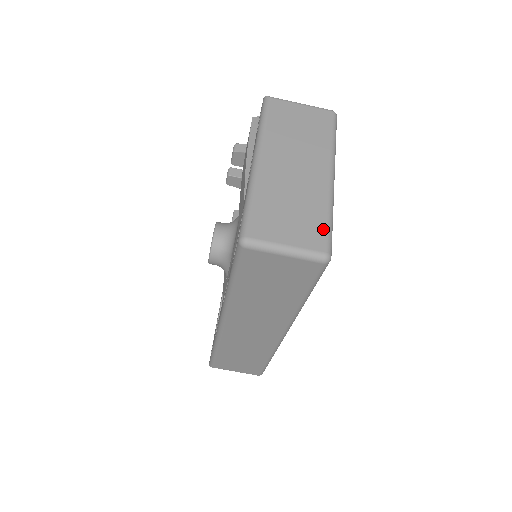
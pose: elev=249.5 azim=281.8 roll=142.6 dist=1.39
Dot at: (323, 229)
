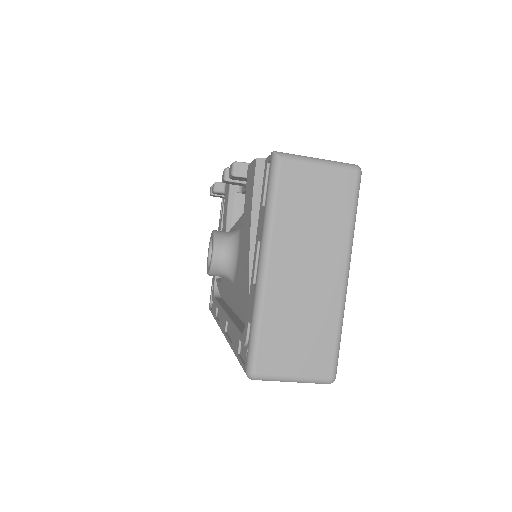
Dot at: (331, 351)
